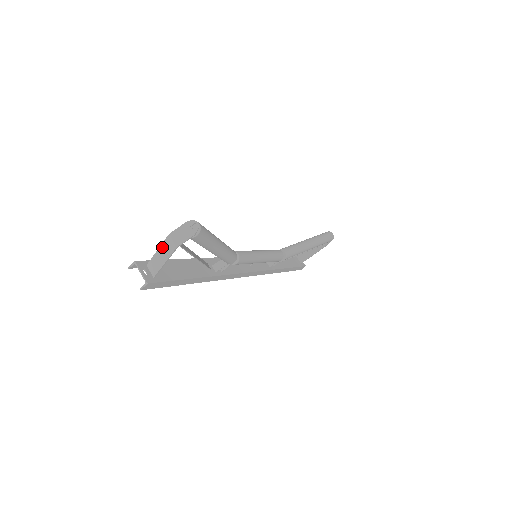
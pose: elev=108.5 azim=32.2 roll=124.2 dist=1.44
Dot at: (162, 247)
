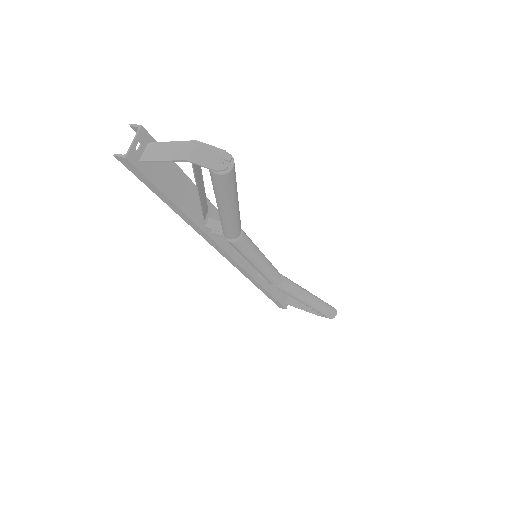
Dot at: (177, 144)
